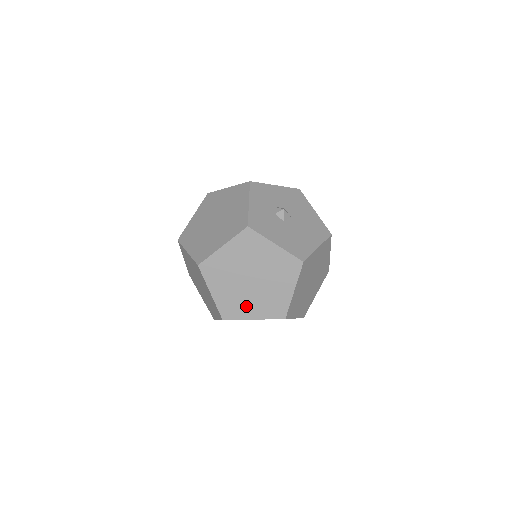
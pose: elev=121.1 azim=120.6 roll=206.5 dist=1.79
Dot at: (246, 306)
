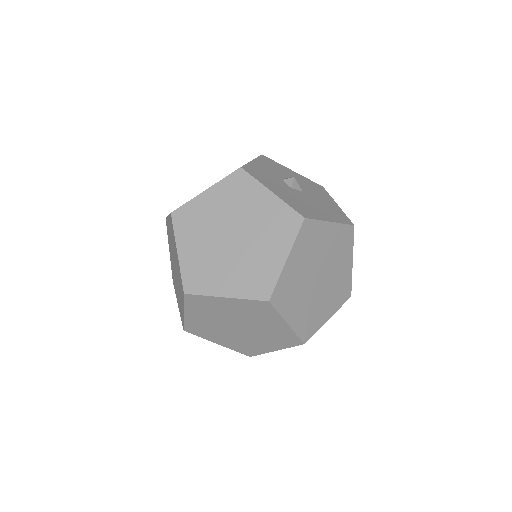
Dot at: (219, 275)
